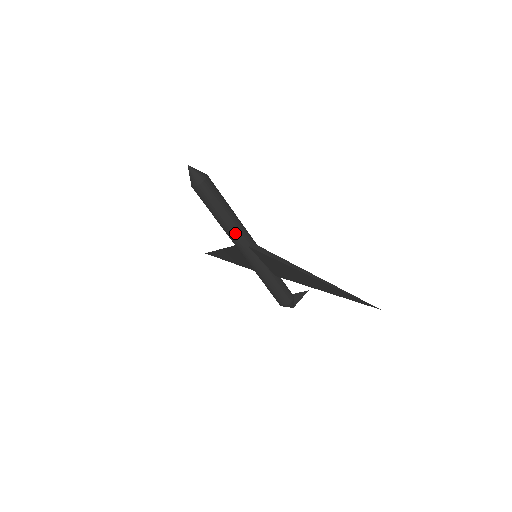
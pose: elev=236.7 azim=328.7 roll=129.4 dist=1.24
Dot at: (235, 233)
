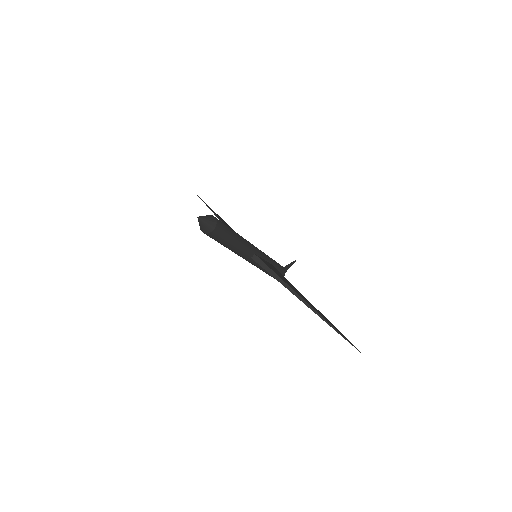
Dot at: (240, 253)
